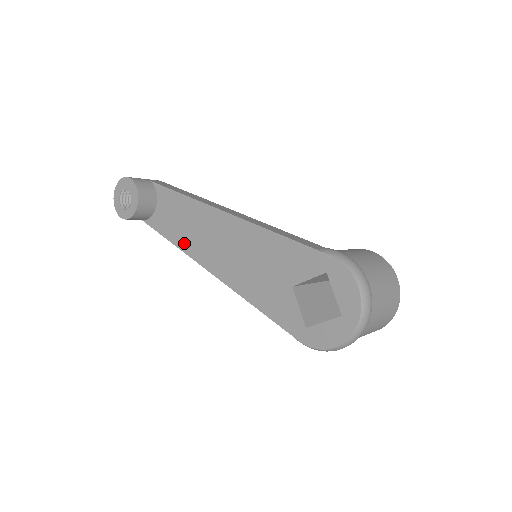
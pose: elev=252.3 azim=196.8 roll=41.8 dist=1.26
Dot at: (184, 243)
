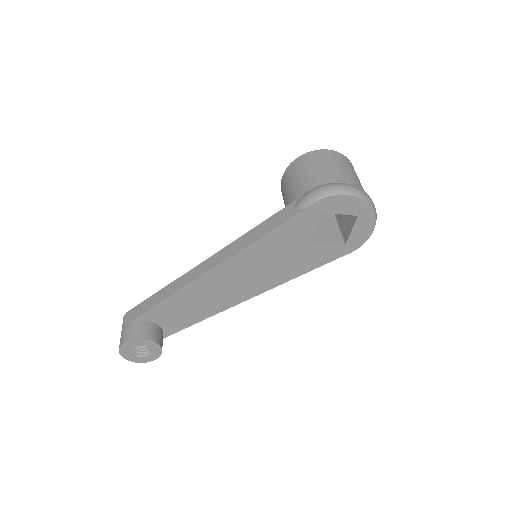
Dot at: (209, 312)
